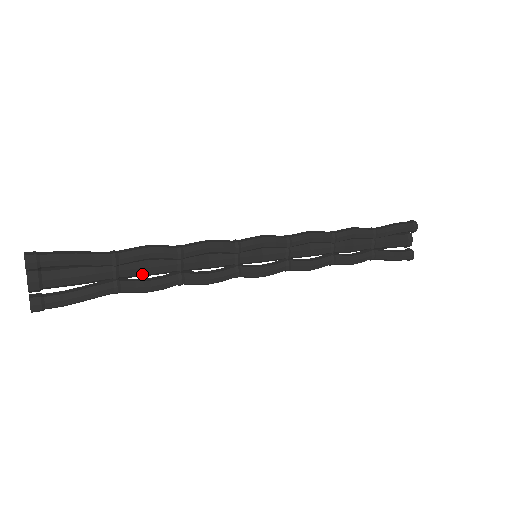
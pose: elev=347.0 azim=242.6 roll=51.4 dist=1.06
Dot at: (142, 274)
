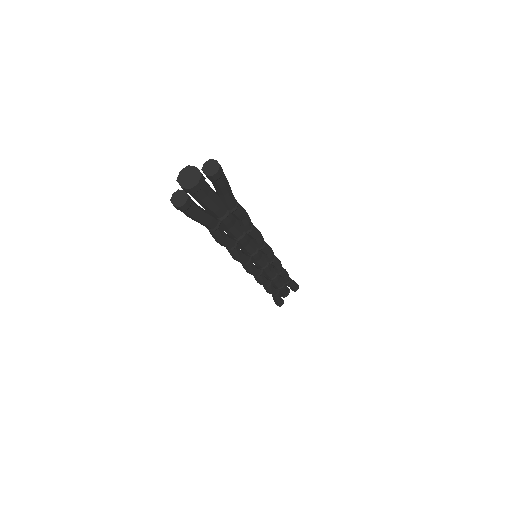
Dot at: (228, 227)
